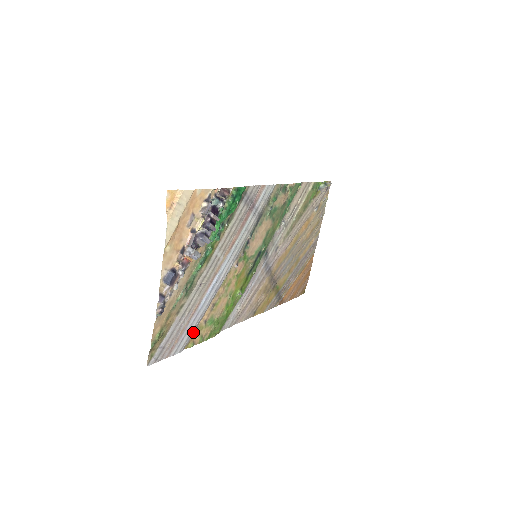
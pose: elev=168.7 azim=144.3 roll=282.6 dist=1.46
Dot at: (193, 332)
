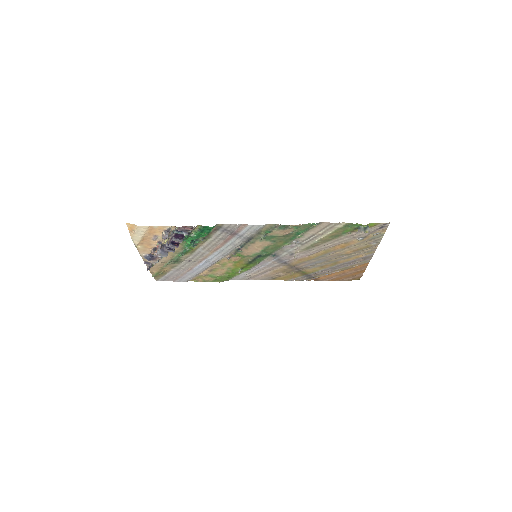
Dot at: (194, 277)
